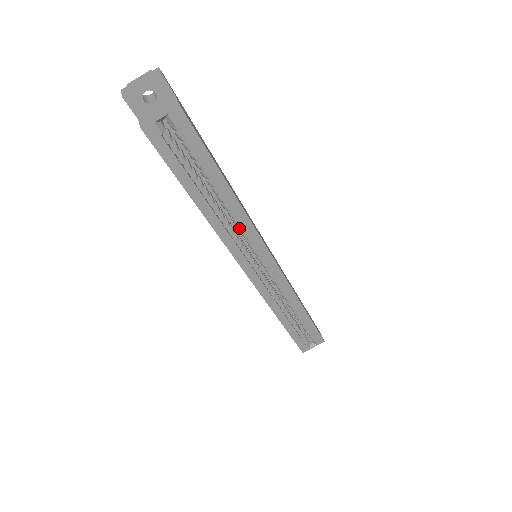
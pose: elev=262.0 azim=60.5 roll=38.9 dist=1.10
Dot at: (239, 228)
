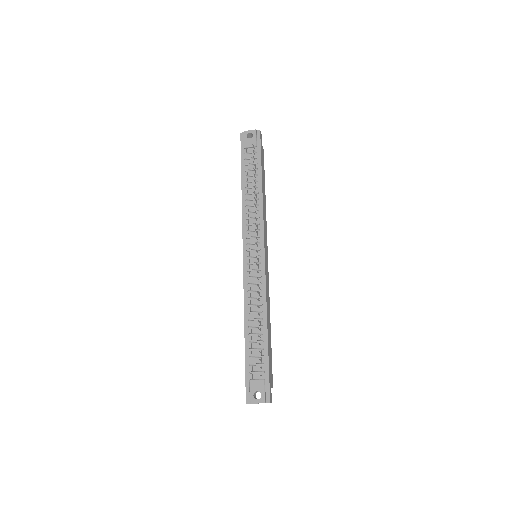
Dot at: occluded
